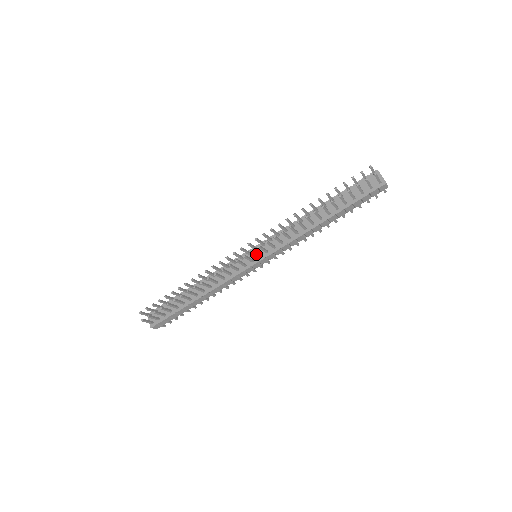
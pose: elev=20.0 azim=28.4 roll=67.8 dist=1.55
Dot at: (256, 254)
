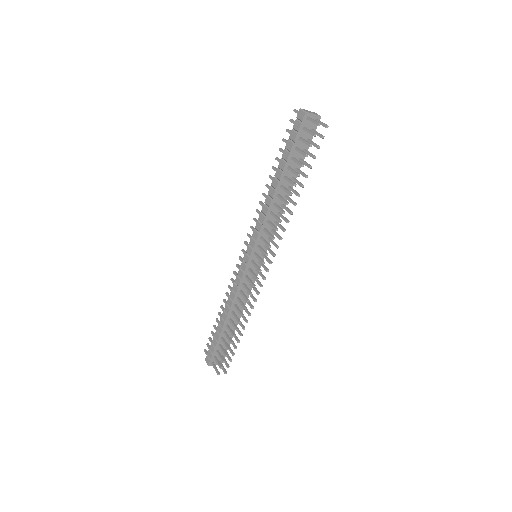
Dot at: (268, 259)
